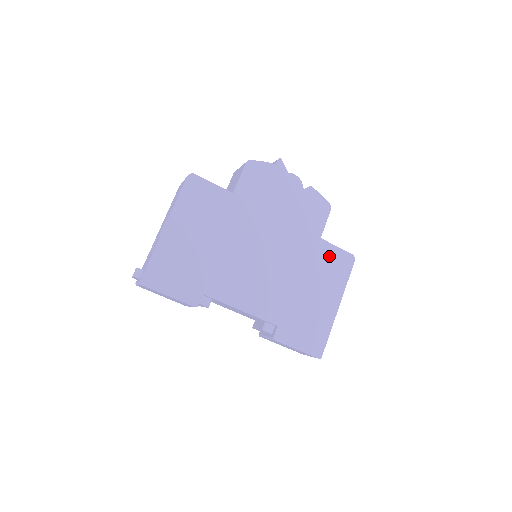
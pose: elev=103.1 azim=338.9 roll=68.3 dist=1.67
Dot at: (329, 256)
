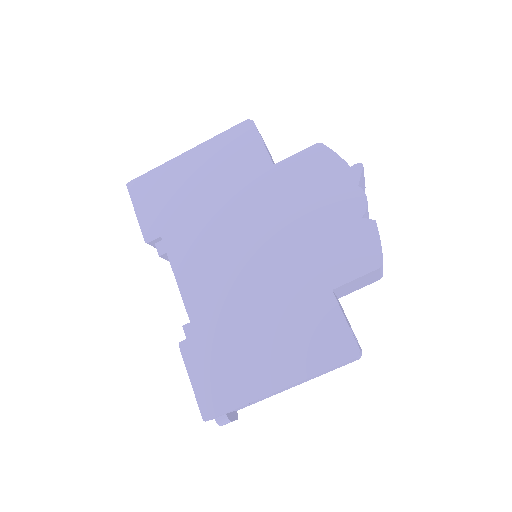
Dot at: (324, 320)
